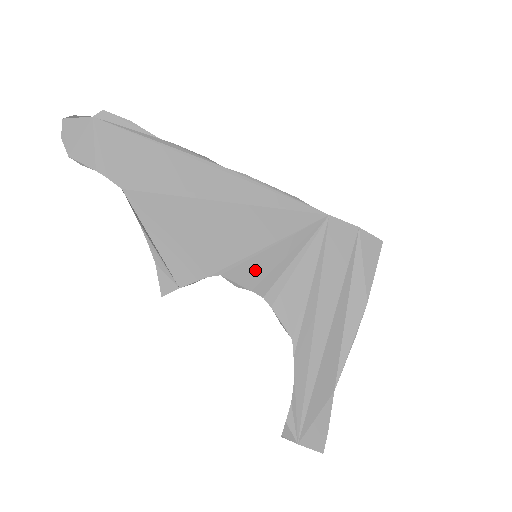
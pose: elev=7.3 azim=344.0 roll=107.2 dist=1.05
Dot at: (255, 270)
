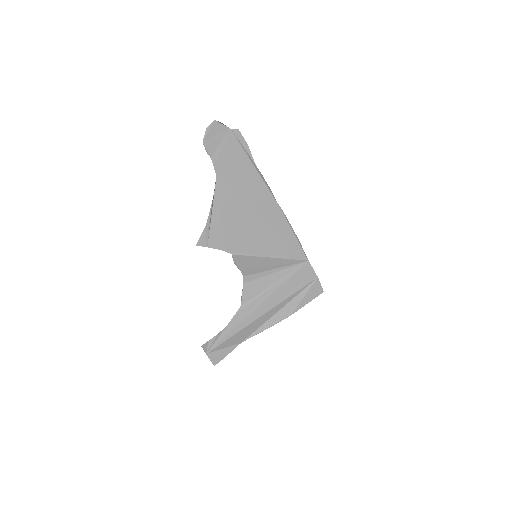
Dot at: (250, 262)
